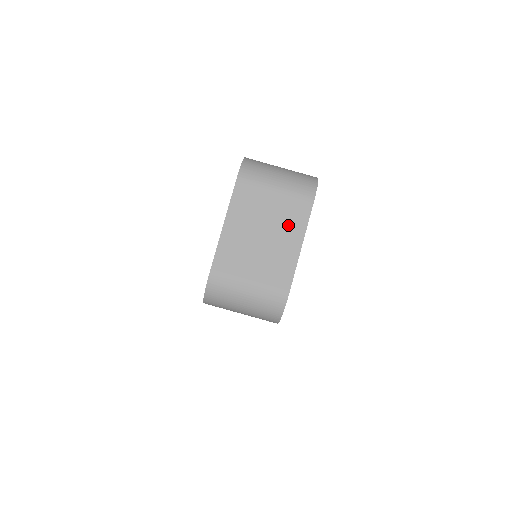
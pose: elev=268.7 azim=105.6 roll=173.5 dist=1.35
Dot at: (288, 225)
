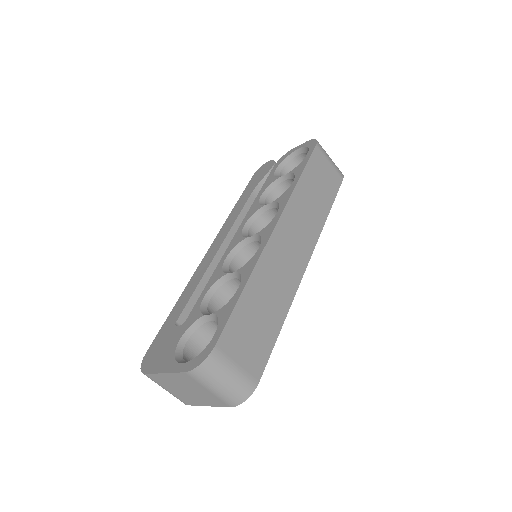
Dot at: (206, 399)
